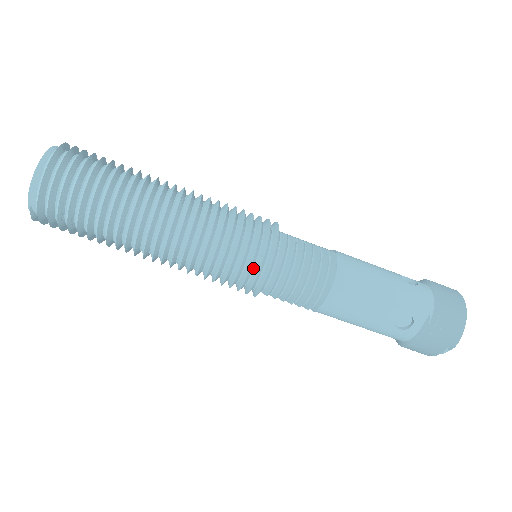
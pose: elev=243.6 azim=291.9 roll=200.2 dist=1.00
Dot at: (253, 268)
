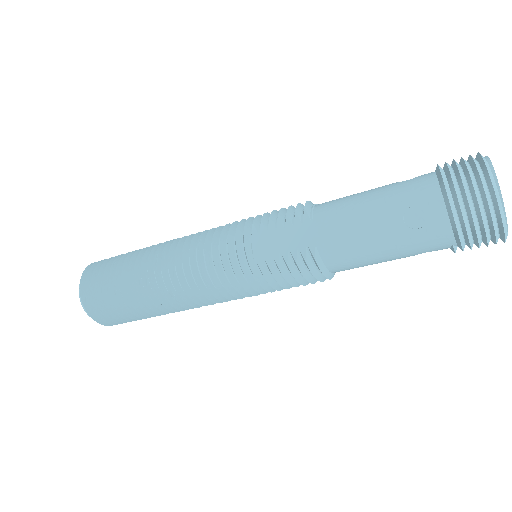
Dot at: occluded
